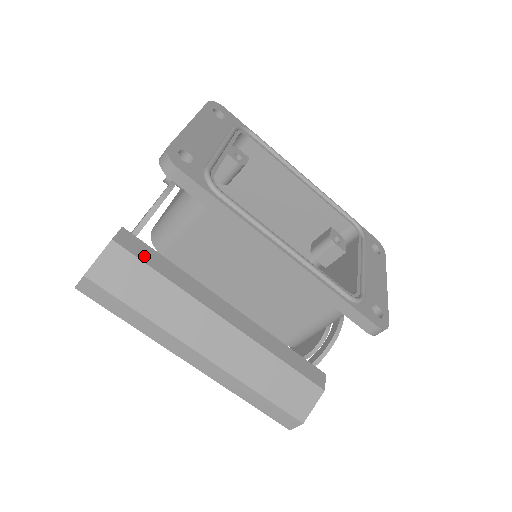
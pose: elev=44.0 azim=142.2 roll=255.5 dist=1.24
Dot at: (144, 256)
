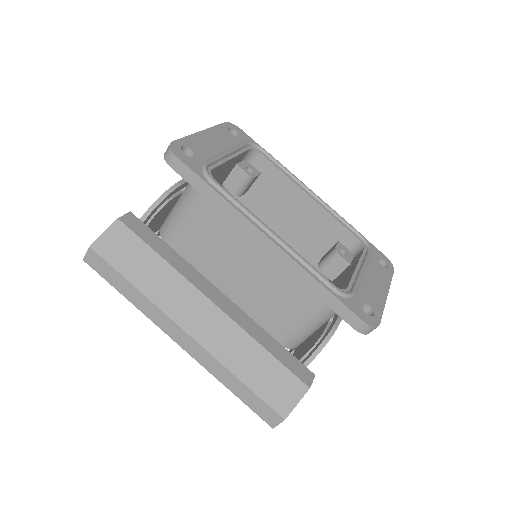
Dot at: (144, 236)
